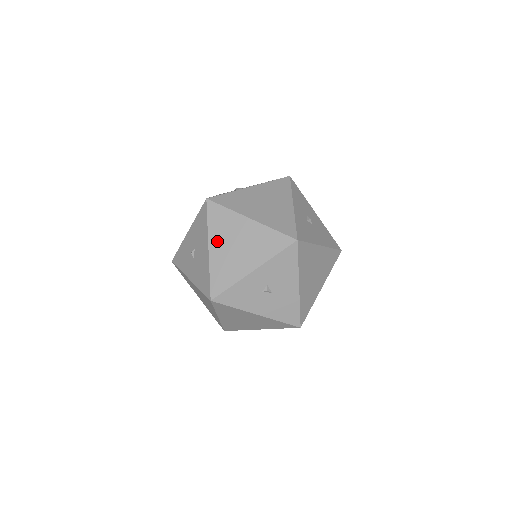
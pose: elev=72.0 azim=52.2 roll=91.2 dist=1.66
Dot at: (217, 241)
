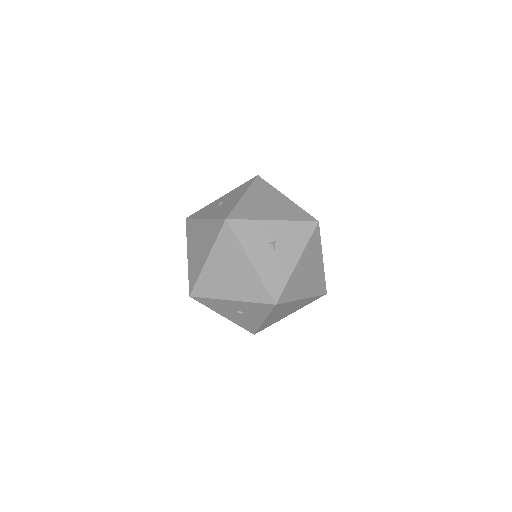
Dot at: (253, 195)
